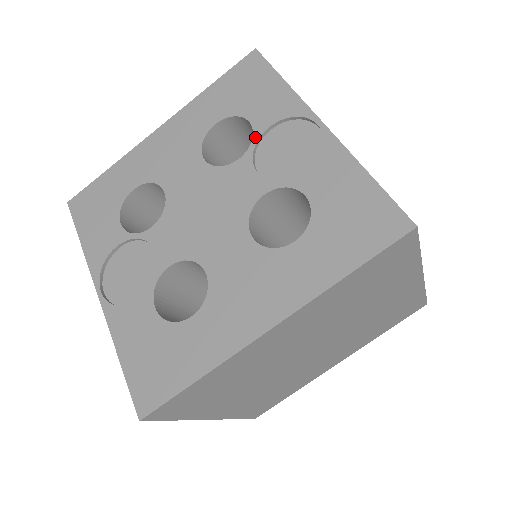
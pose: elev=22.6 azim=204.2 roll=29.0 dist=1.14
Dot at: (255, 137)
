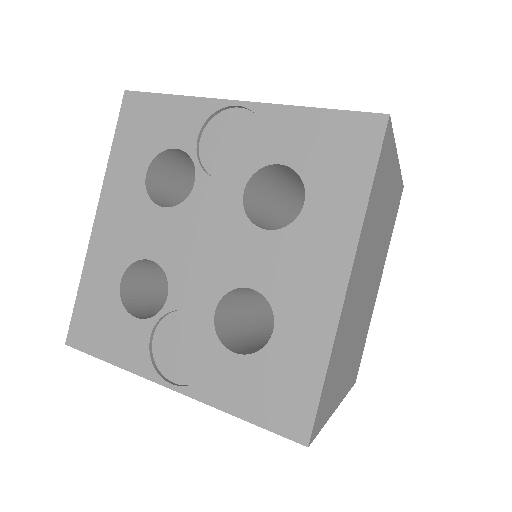
Dot at: (192, 156)
